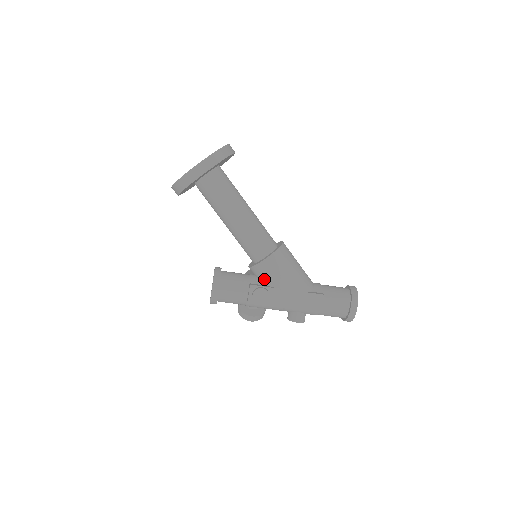
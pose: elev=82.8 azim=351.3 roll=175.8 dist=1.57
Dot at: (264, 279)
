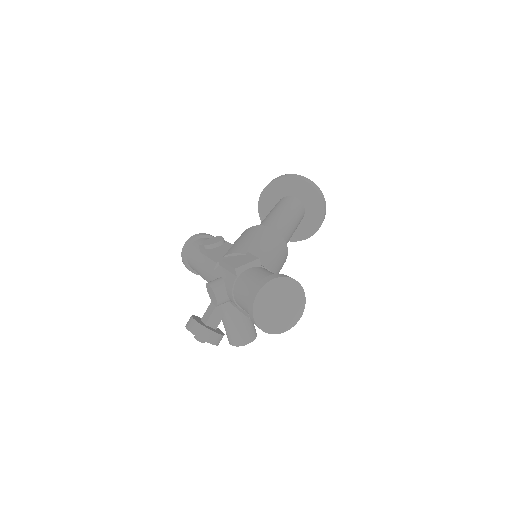
Dot at: occluded
